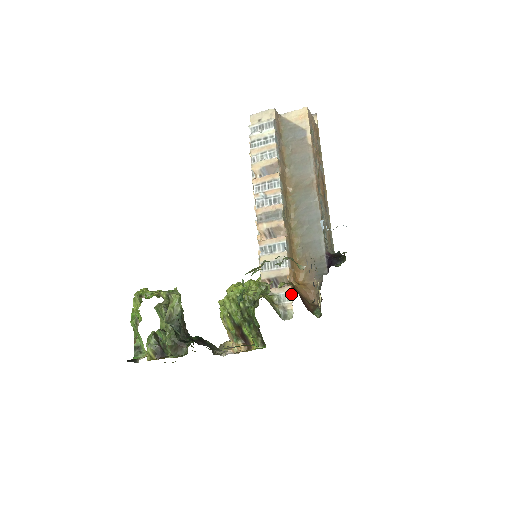
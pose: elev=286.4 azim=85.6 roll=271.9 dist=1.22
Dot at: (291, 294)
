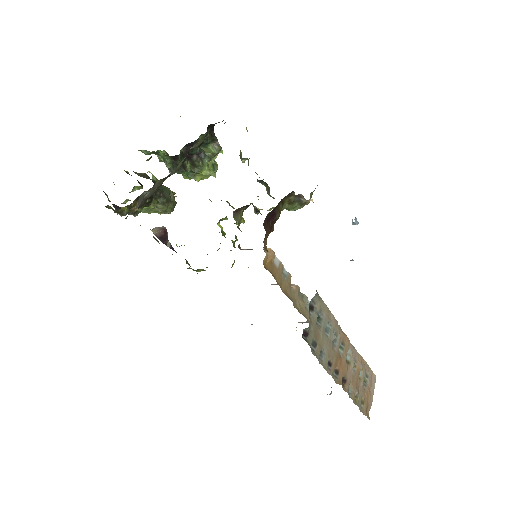
Dot at: occluded
